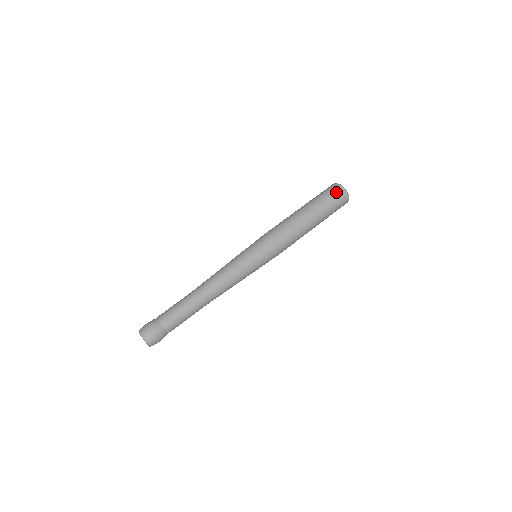
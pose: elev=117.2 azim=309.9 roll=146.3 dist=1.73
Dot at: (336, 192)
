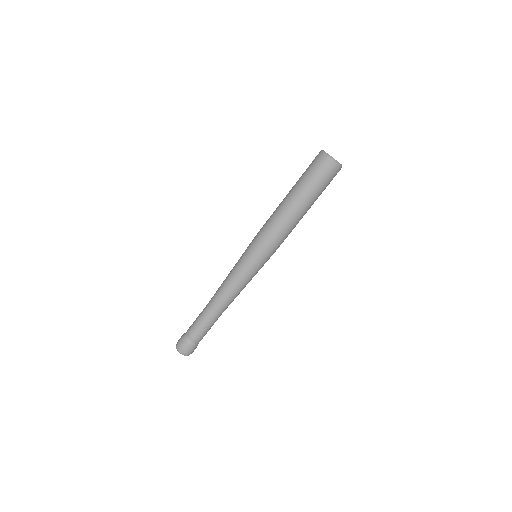
Dot at: (318, 164)
